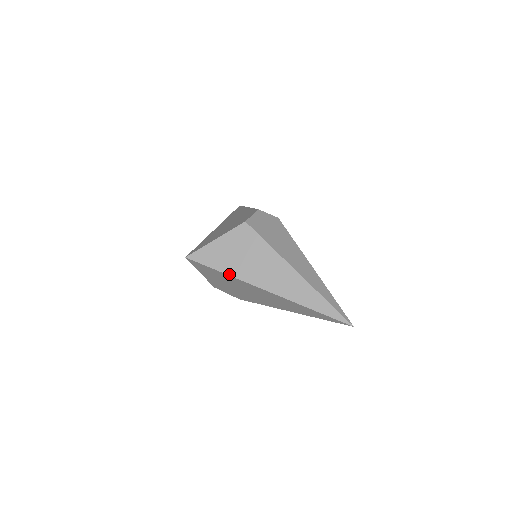
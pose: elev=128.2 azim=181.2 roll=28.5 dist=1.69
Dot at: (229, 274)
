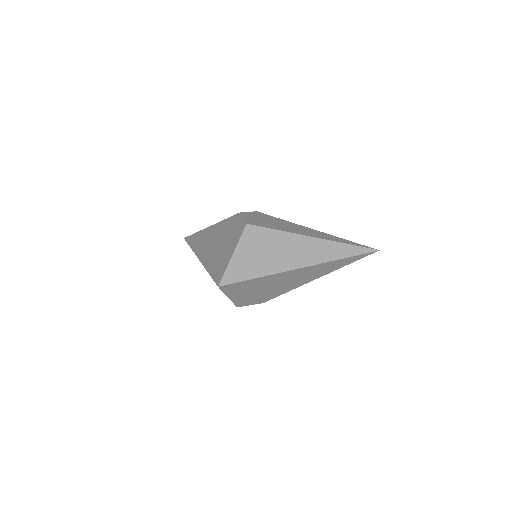
Dot at: (264, 275)
